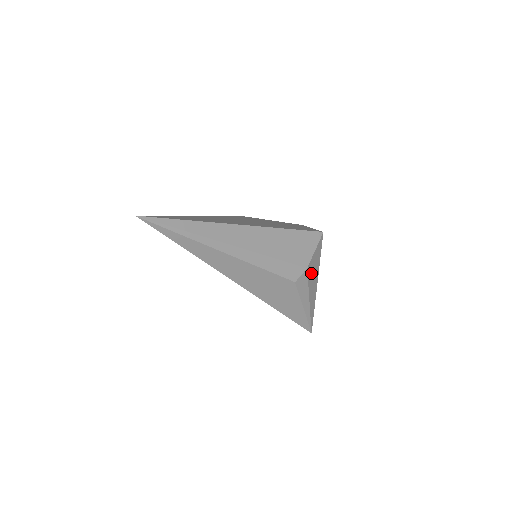
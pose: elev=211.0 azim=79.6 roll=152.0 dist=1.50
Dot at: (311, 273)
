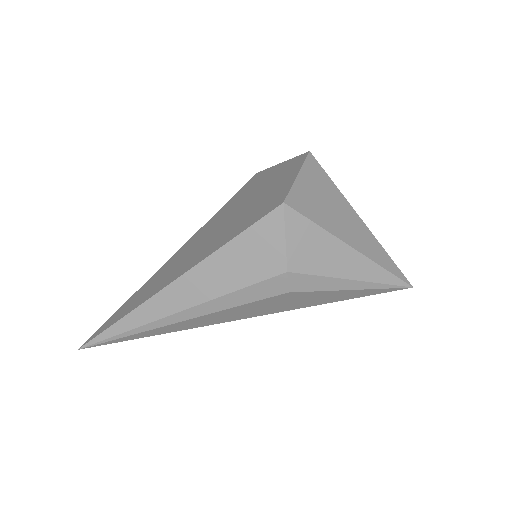
Dot at: (311, 261)
